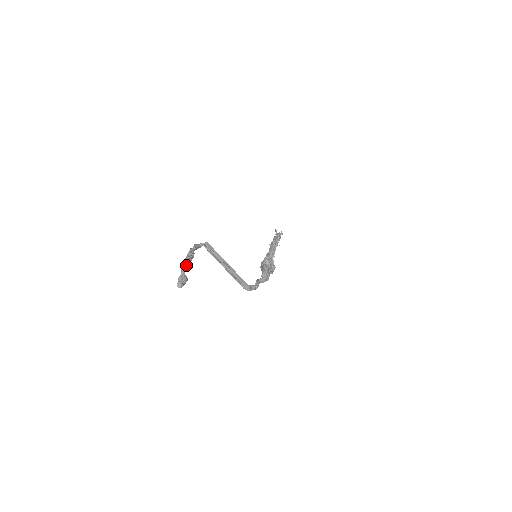
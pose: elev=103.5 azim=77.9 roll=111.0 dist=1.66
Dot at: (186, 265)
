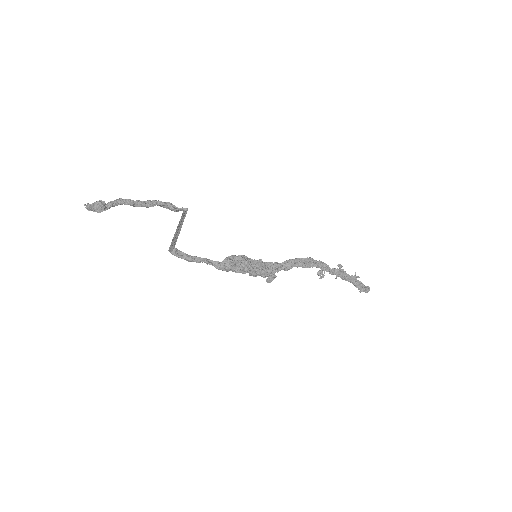
Dot at: (123, 202)
